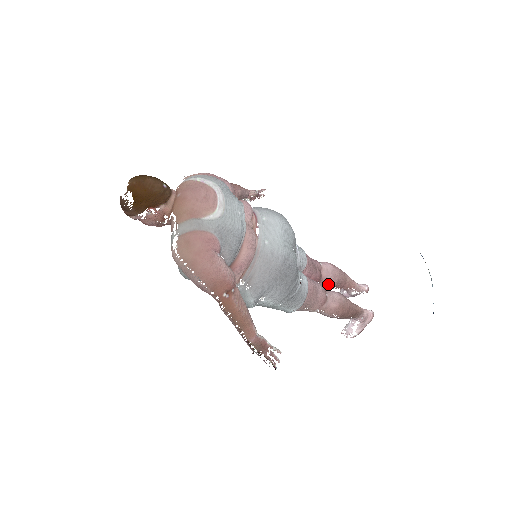
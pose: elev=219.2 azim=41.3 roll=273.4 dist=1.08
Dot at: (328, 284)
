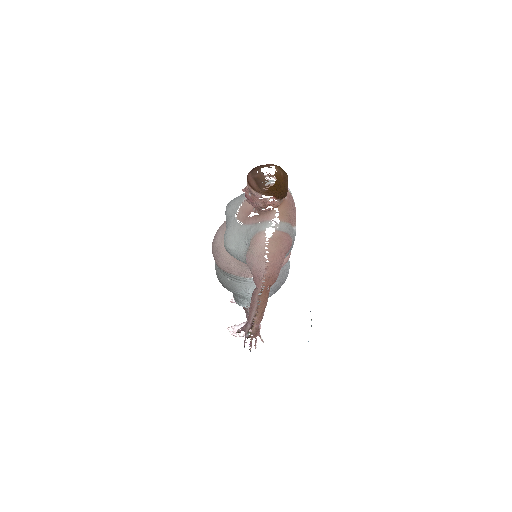
Dot at: occluded
